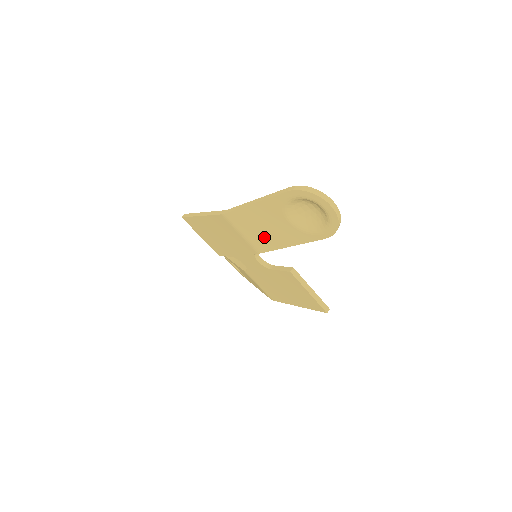
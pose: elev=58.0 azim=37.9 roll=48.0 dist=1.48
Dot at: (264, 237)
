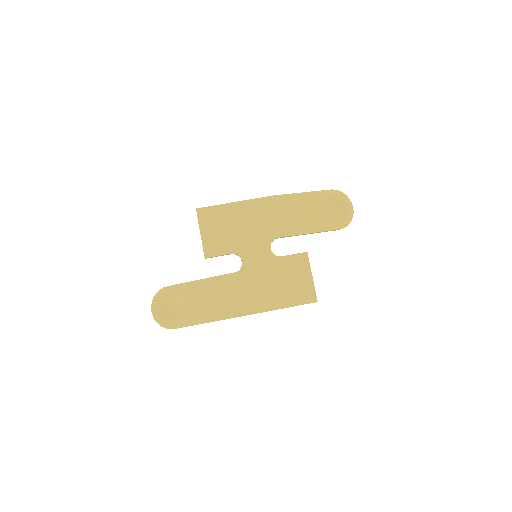
Dot at: (296, 221)
